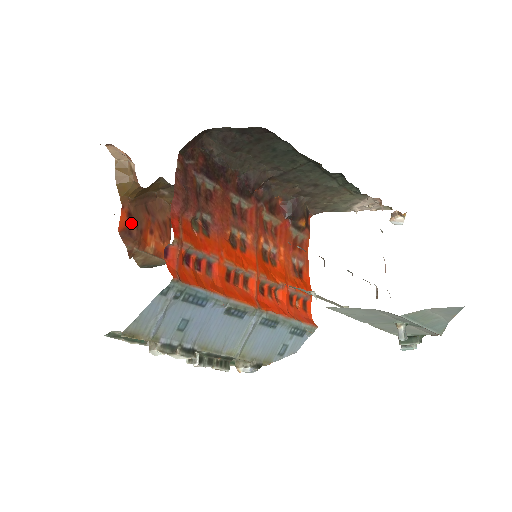
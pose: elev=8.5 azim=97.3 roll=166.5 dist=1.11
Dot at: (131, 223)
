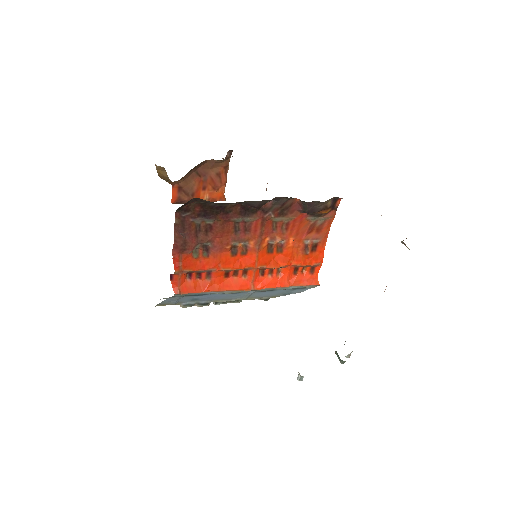
Dot at: (182, 195)
